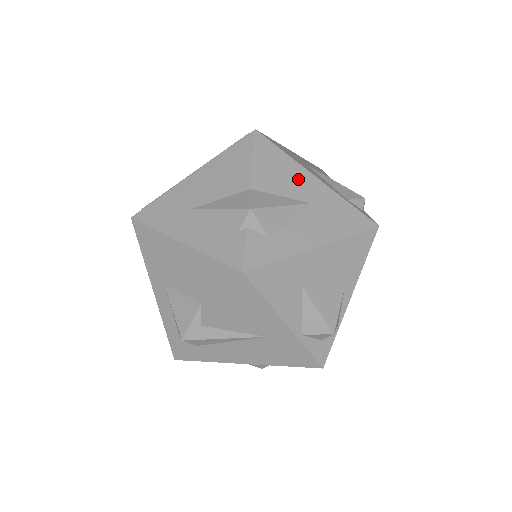
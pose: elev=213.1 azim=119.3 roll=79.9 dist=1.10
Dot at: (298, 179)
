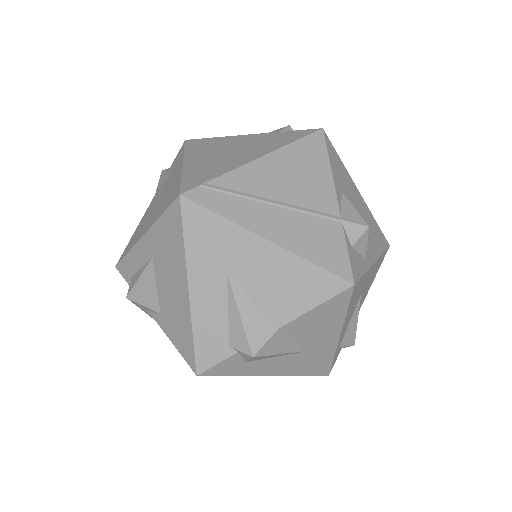
Dot at: (325, 333)
